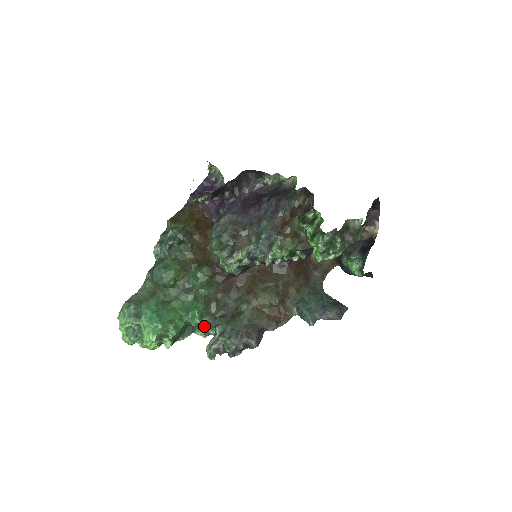
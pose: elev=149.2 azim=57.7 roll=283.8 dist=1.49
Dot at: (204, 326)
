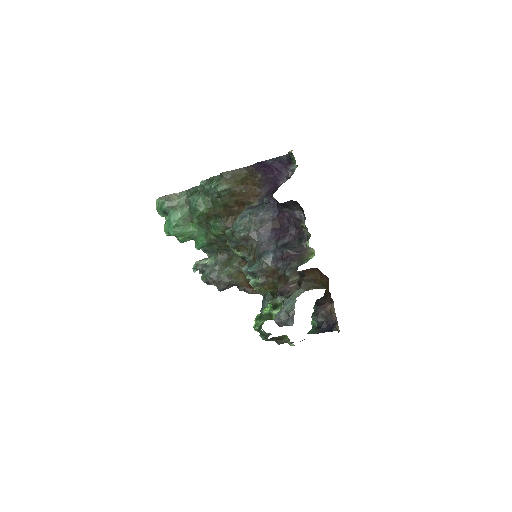
Dot at: (205, 249)
